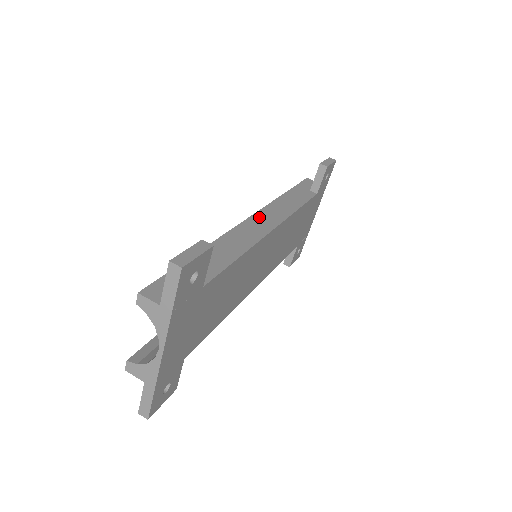
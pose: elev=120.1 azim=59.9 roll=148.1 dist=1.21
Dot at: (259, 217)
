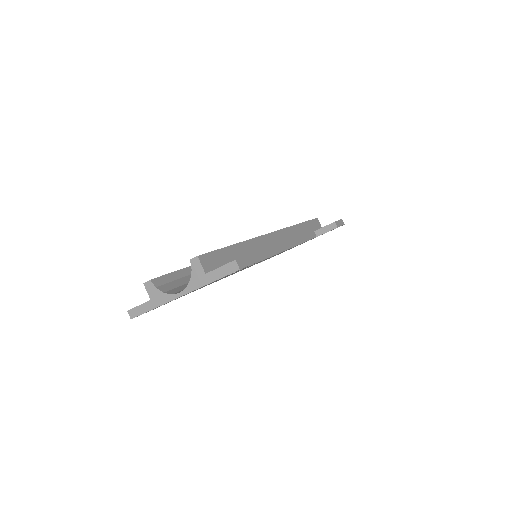
Dot at: (278, 236)
